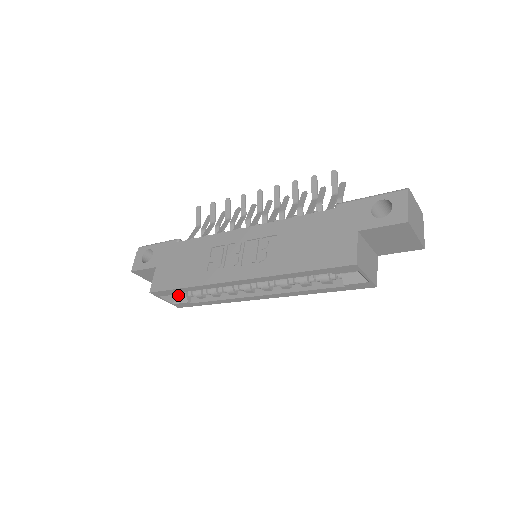
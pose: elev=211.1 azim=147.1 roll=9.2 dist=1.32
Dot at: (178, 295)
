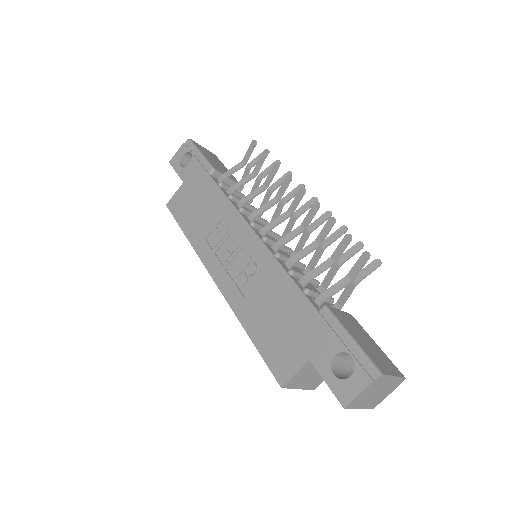
Dot at: occluded
